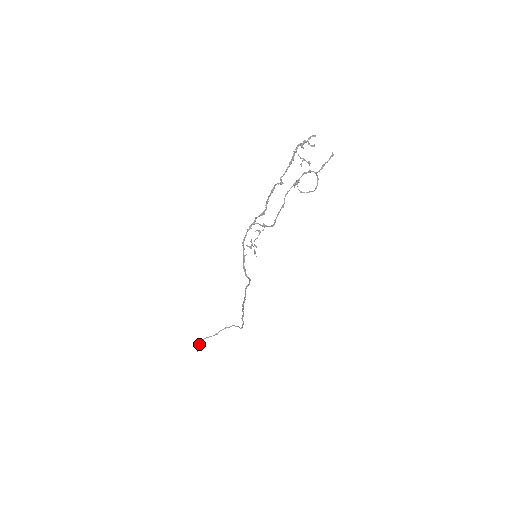
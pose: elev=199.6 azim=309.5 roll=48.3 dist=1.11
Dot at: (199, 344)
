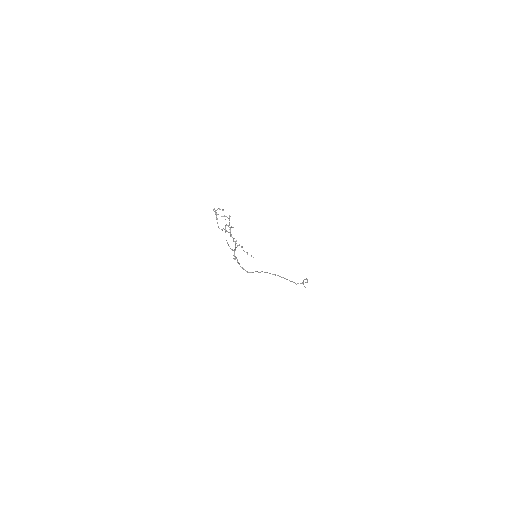
Dot at: occluded
